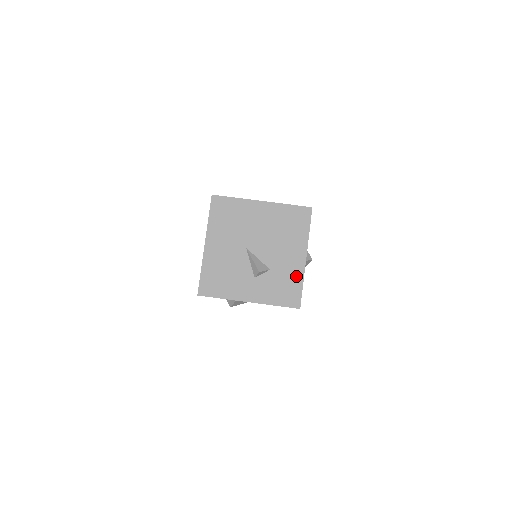
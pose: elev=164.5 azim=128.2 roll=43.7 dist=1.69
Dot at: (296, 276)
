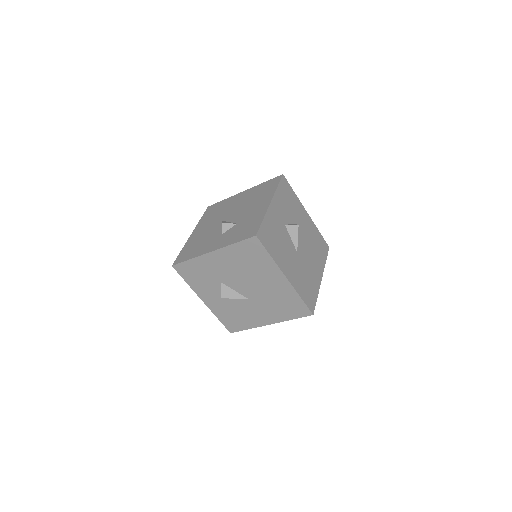
Dot at: (258, 217)
